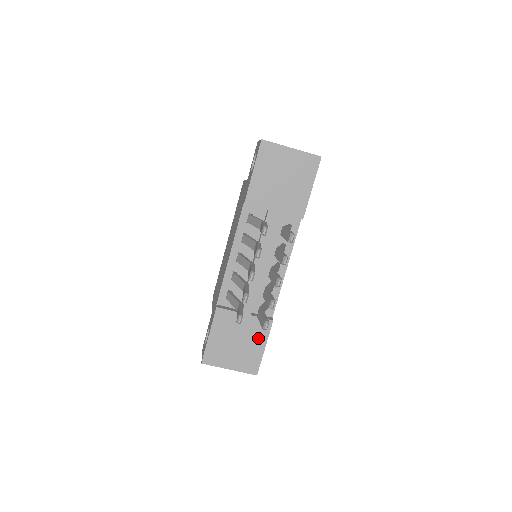
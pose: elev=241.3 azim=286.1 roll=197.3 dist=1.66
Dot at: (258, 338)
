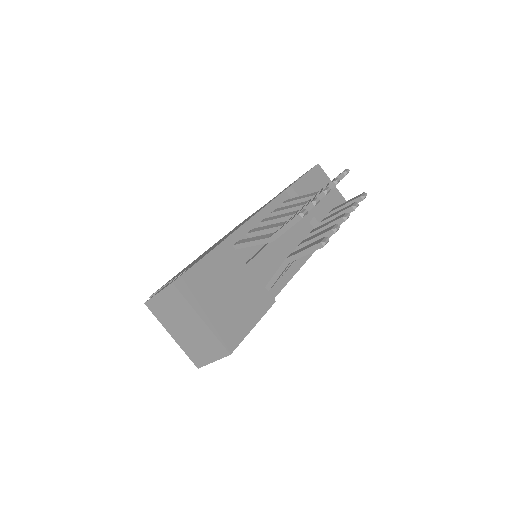
Dot at: (253, 307)
